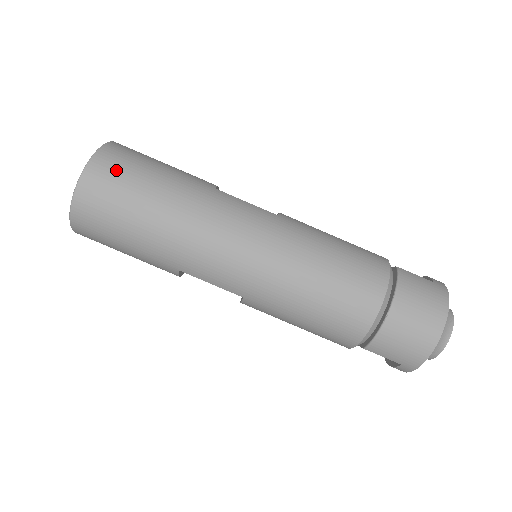
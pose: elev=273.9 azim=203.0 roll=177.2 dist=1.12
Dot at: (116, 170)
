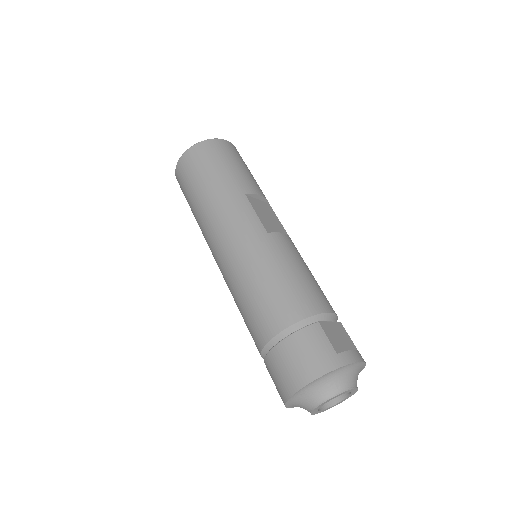
Dot at: (198, 158)
